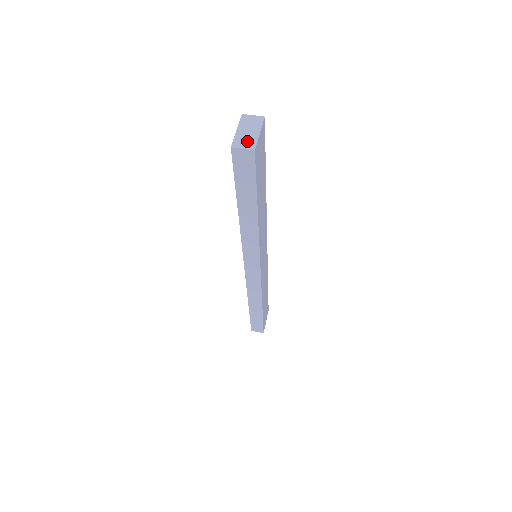
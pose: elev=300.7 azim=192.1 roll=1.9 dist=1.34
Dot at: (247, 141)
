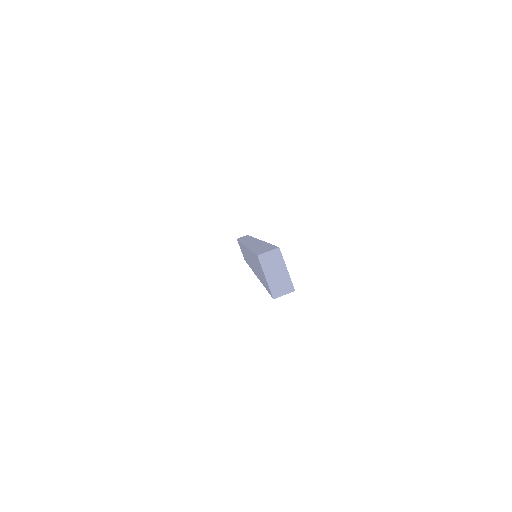
Dot at: (282, 285)
